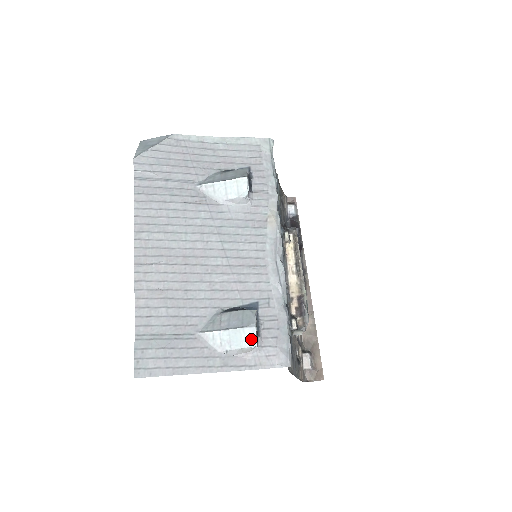
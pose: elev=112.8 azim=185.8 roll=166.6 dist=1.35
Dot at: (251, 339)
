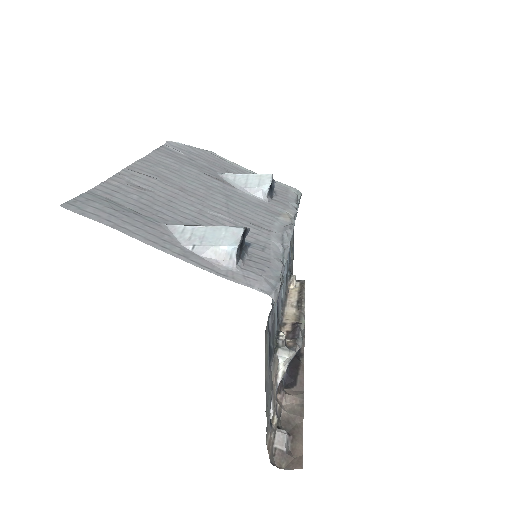
Dot at: (233, 239)
